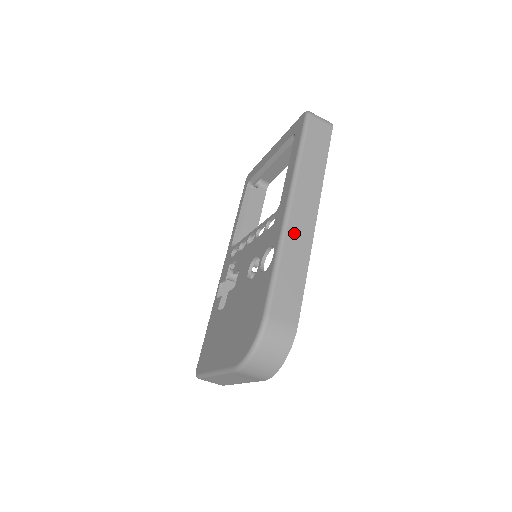
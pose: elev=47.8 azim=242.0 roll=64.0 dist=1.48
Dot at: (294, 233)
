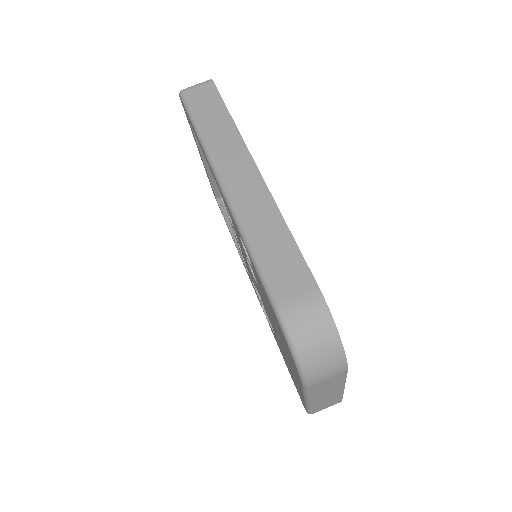
Dot at: (245, 204)
